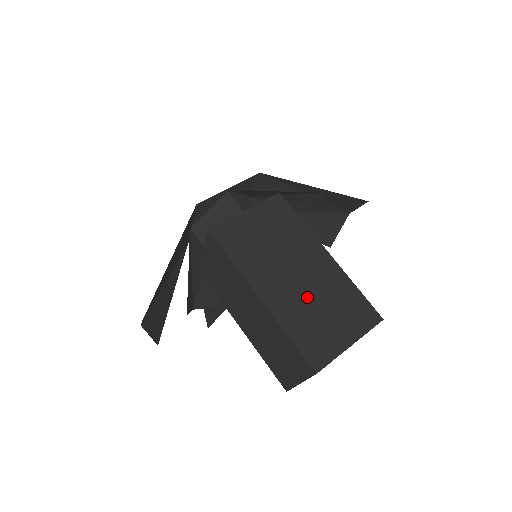
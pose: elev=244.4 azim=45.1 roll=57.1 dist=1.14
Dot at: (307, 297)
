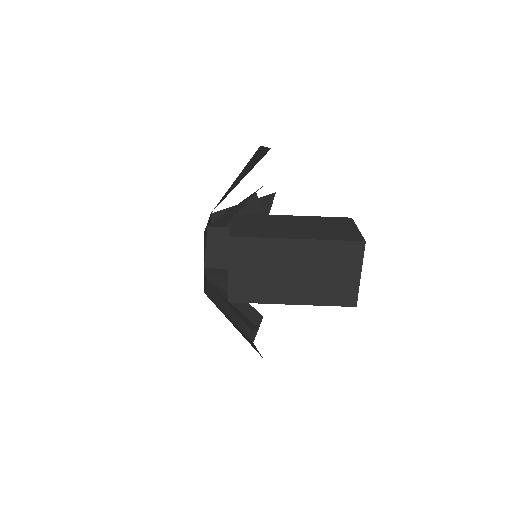
Dot at: (313, 228)
